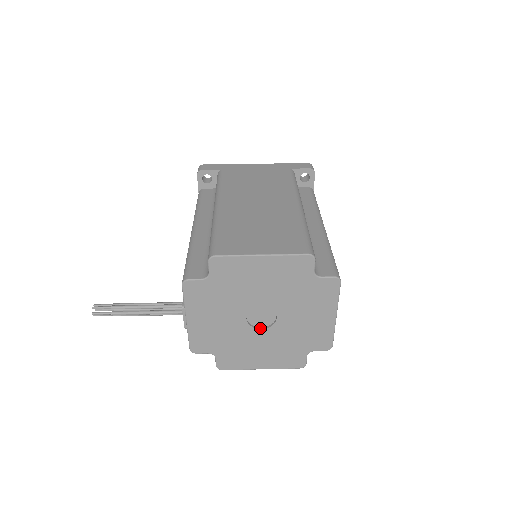
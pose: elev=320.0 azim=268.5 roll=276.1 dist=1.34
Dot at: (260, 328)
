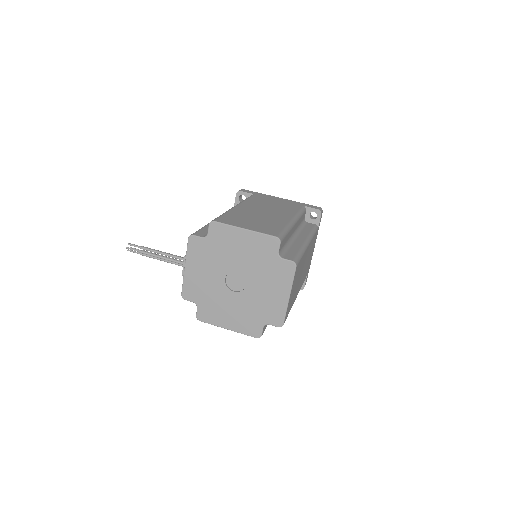
Dot at: (233, 291)
